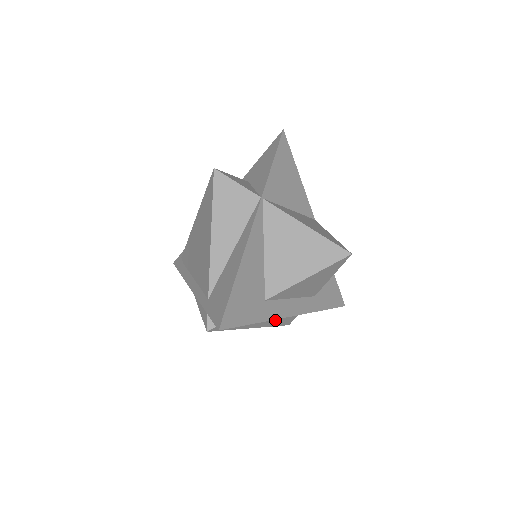
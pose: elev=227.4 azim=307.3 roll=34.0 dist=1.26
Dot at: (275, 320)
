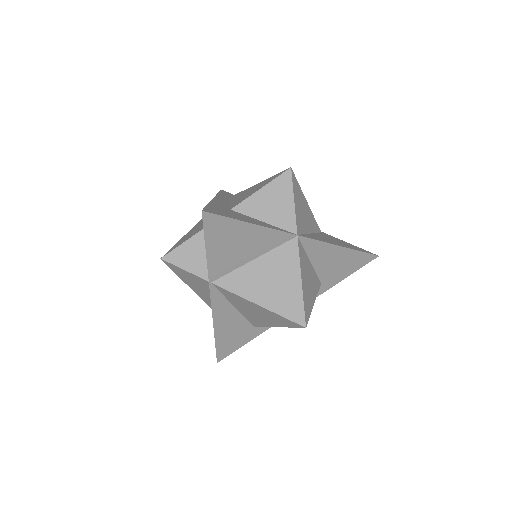
Dot at: occluded
